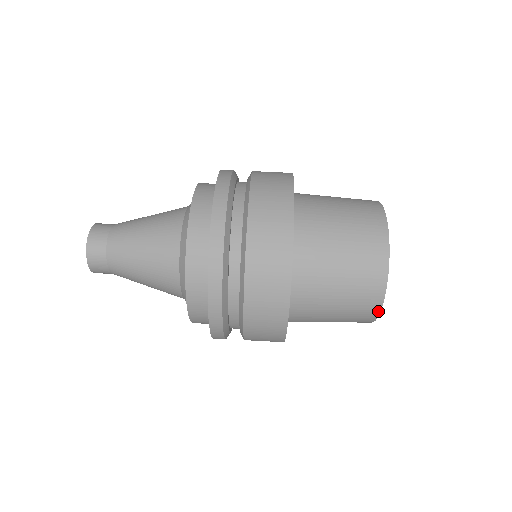
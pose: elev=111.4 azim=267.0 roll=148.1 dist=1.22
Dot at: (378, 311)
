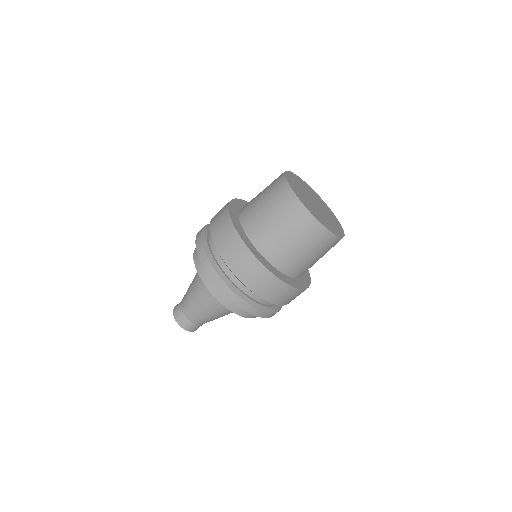
Dot at: (329, 232)
